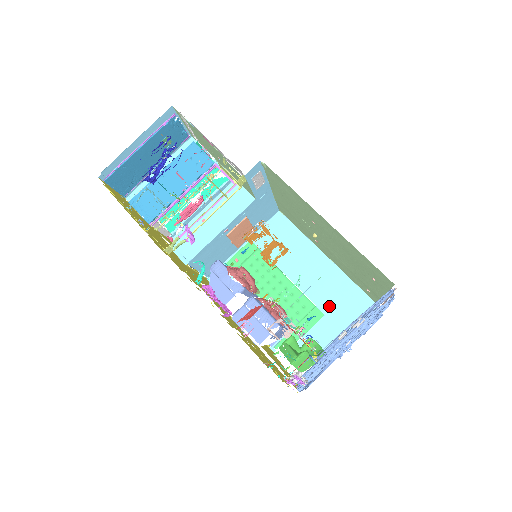
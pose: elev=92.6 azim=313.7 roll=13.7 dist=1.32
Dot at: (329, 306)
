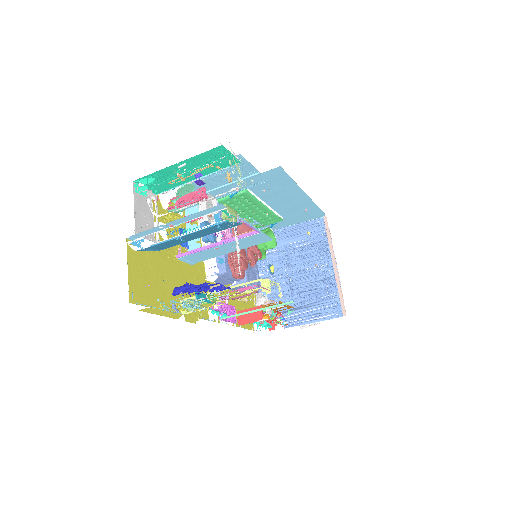
Dot at: (290, 215)
